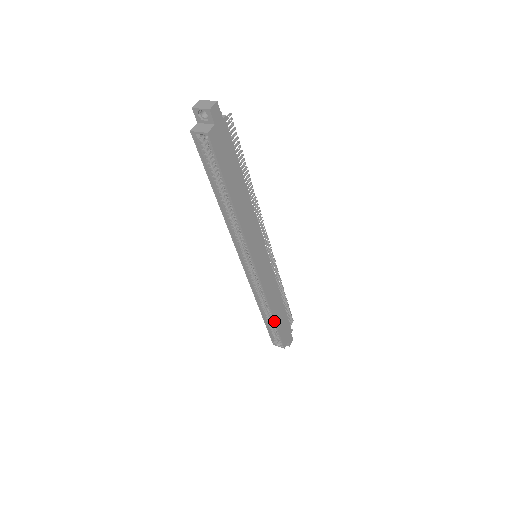
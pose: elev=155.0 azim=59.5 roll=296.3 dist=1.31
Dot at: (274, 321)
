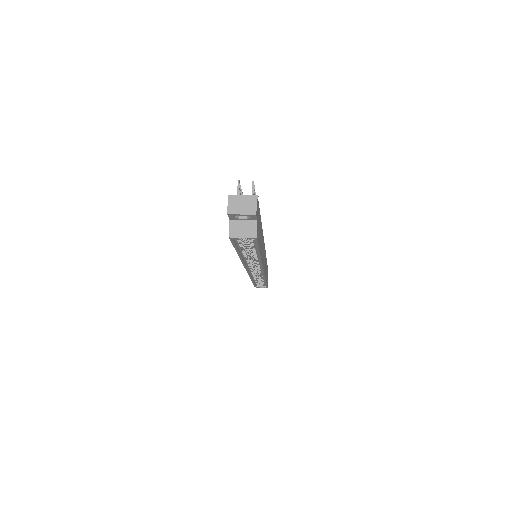
Dot at: occluded
